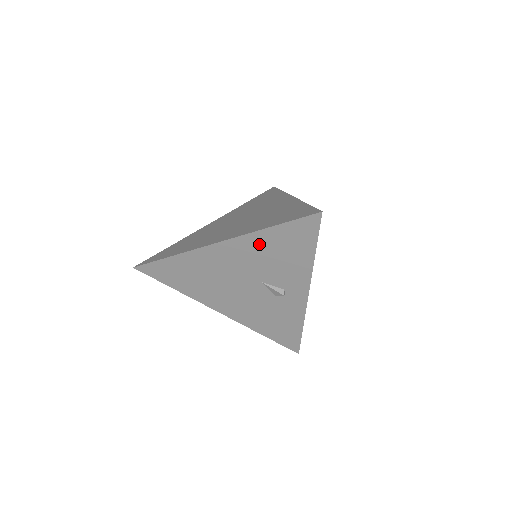
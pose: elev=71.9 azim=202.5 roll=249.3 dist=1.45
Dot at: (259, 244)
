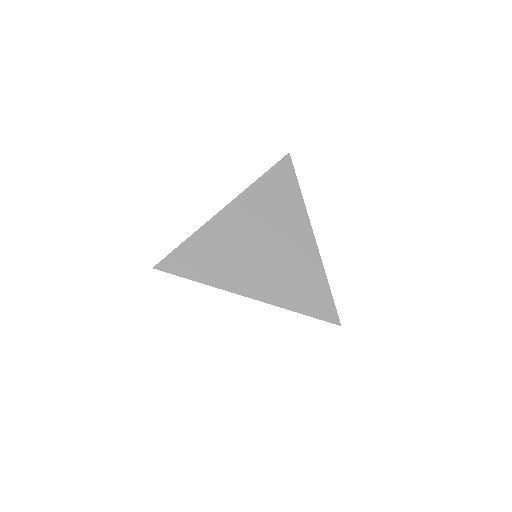
Dot at: occluded
